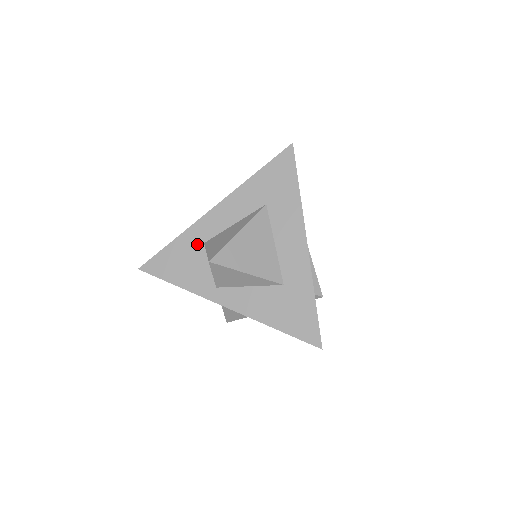
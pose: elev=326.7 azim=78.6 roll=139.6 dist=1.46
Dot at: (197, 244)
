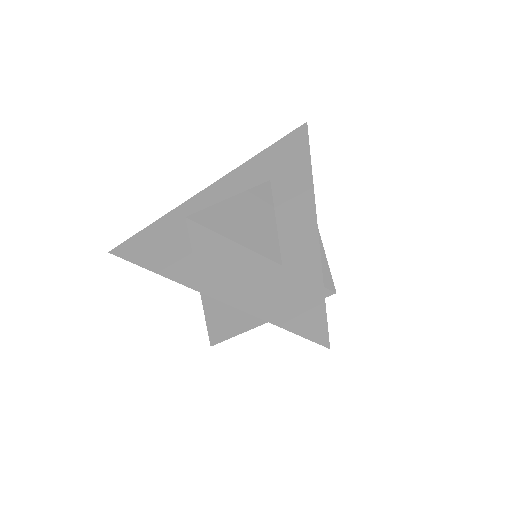
Dot at: (182, 224)
